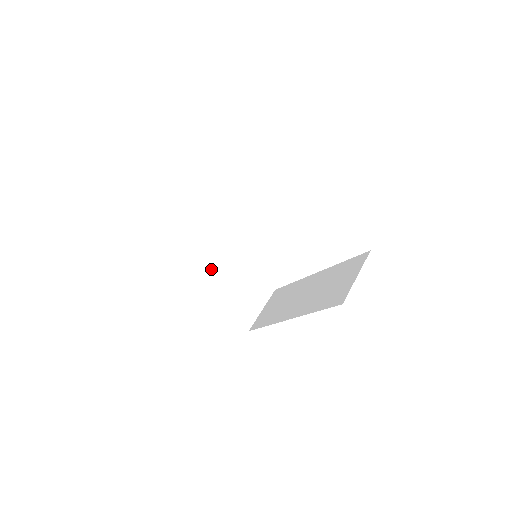
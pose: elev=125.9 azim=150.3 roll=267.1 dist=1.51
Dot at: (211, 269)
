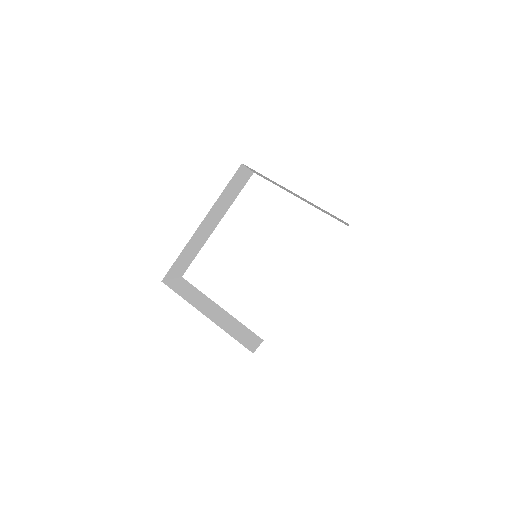
Dot at: (204, 305)
